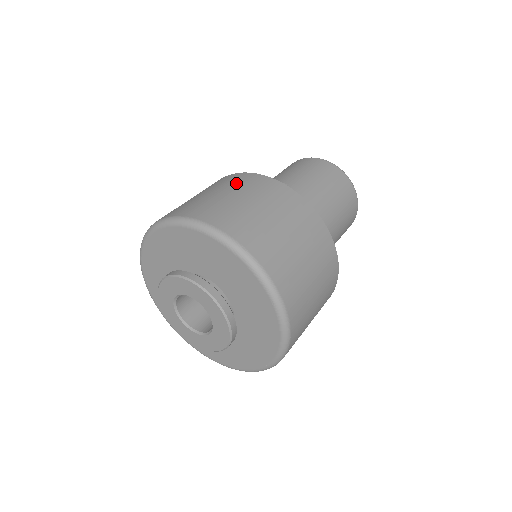
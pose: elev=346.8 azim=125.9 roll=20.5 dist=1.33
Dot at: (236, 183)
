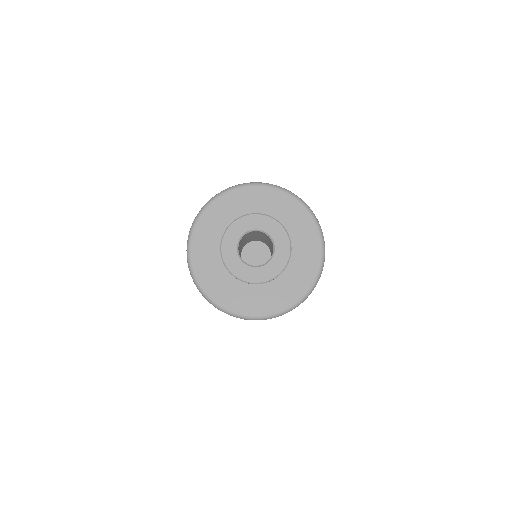
Dot at: occluded
